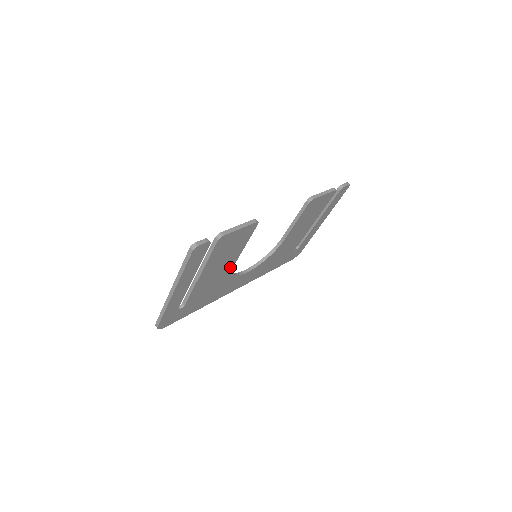
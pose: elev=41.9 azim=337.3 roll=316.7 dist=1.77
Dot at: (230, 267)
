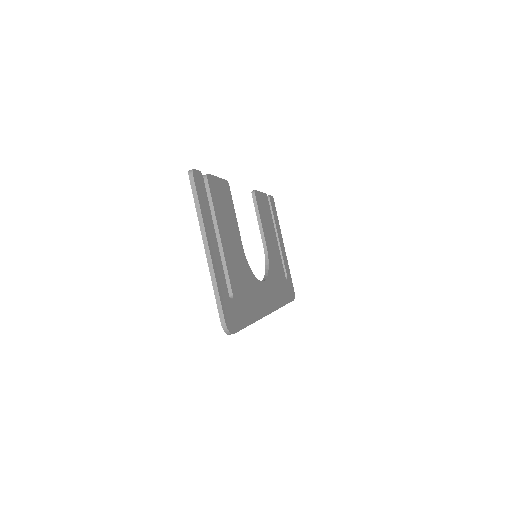
Dot at: (241, 250)
